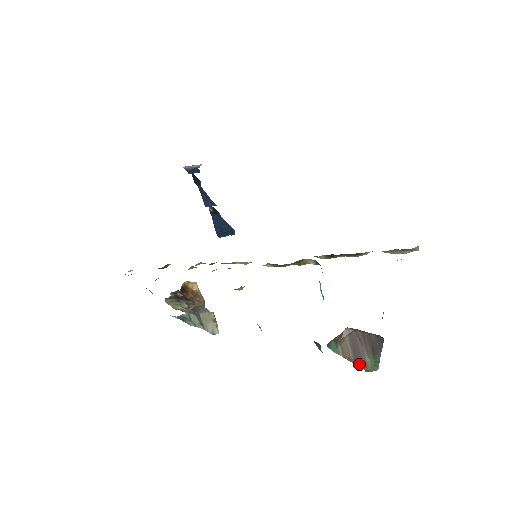
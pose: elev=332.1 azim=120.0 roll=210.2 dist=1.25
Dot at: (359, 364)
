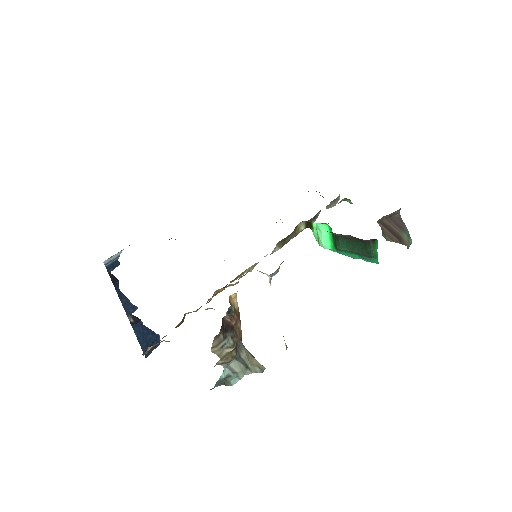
Dot at: (402, 243)
